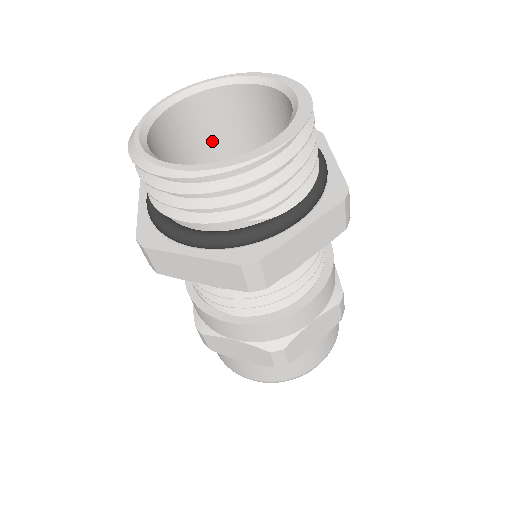
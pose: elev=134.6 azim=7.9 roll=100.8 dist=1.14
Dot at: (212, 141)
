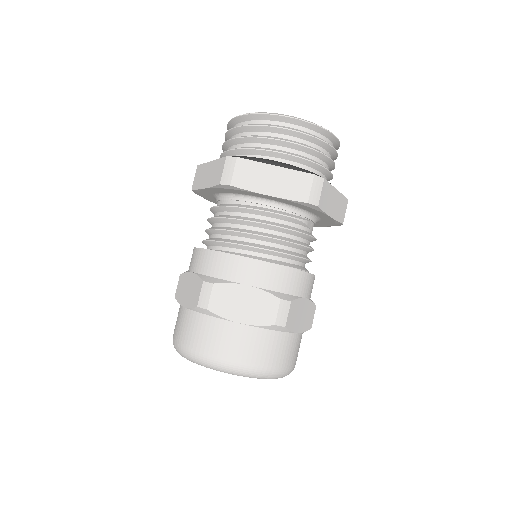
Dot at: occluded
